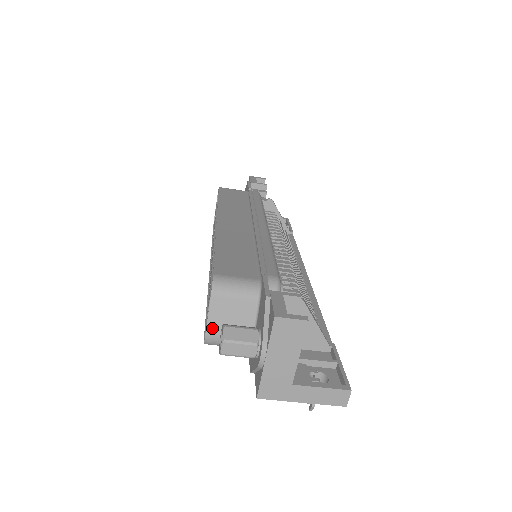
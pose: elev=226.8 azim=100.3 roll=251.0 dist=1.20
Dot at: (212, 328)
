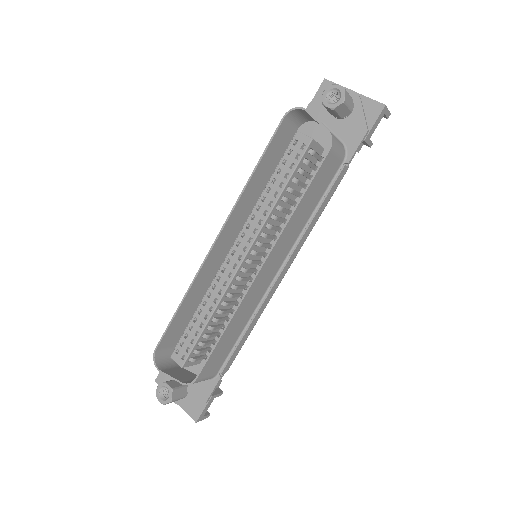
Dot at: (166, 373)
